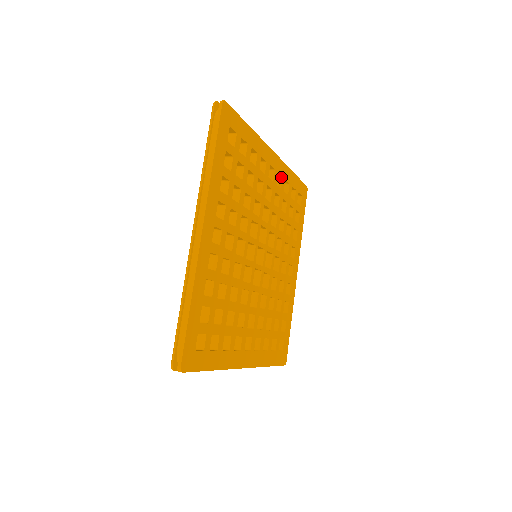
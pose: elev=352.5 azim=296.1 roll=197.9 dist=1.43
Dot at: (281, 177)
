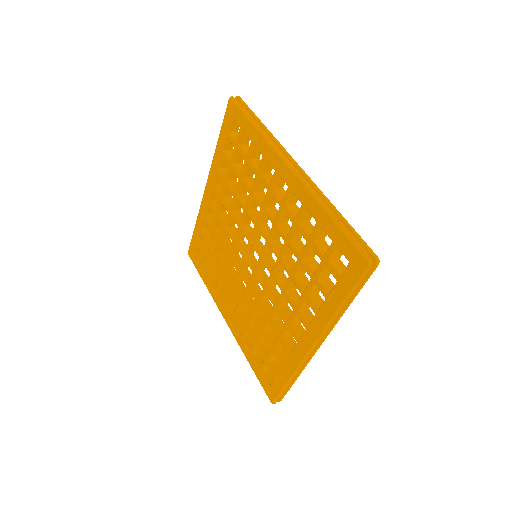
Dot at: (212, 214)
